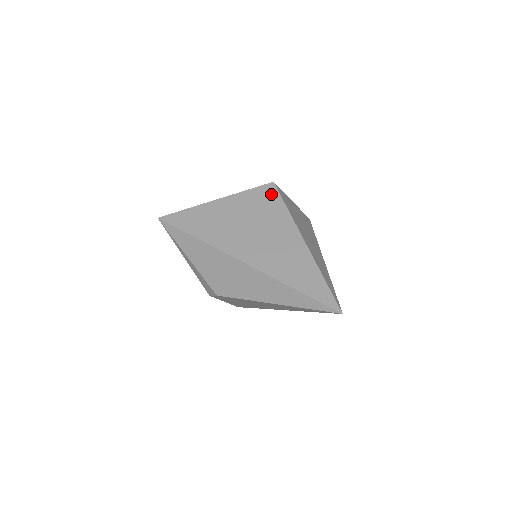
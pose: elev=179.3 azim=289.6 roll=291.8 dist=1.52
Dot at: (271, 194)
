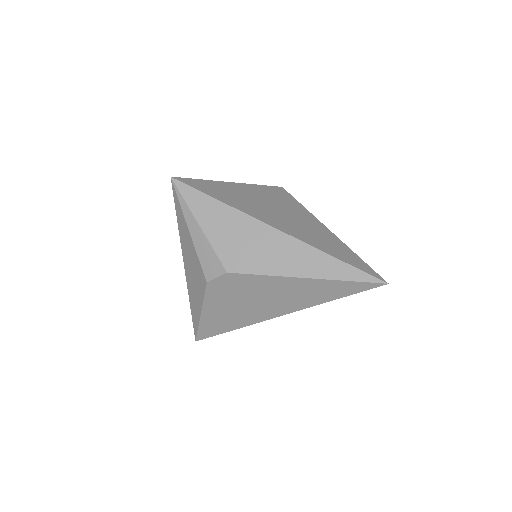
Dot at: (283, 193)
